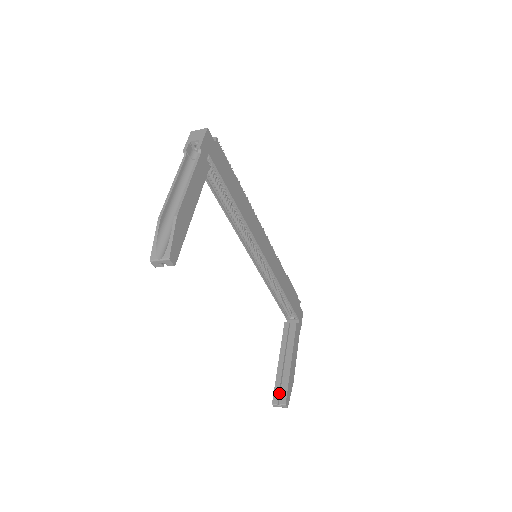
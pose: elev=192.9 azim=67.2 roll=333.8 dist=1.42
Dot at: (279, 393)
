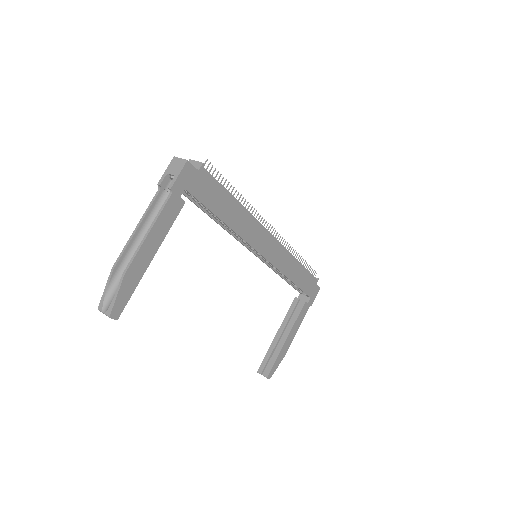
Dot at: (266, 364)
